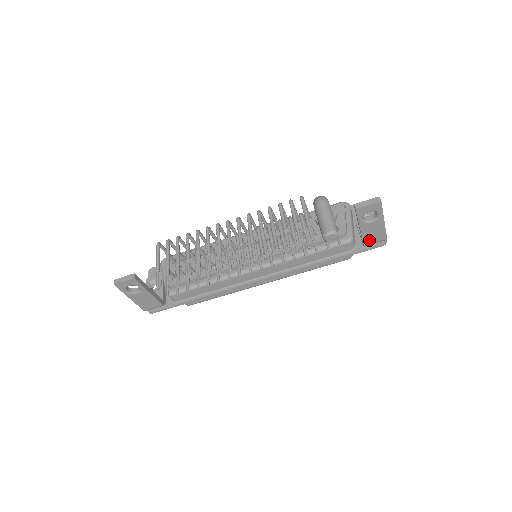
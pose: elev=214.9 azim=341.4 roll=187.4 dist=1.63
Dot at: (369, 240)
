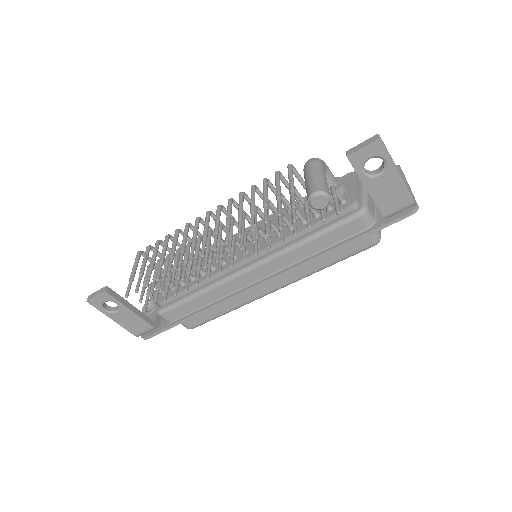
Dot at: (388, 207)
